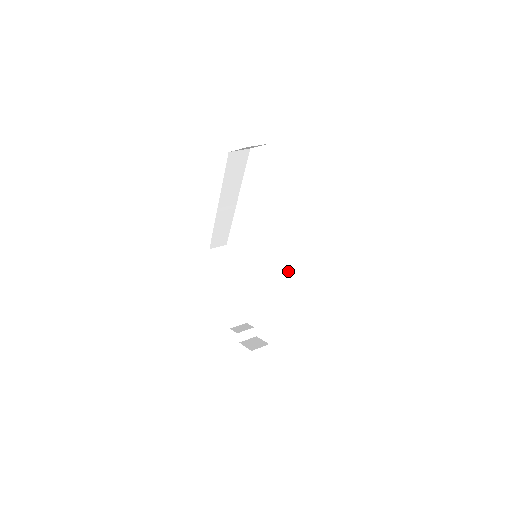
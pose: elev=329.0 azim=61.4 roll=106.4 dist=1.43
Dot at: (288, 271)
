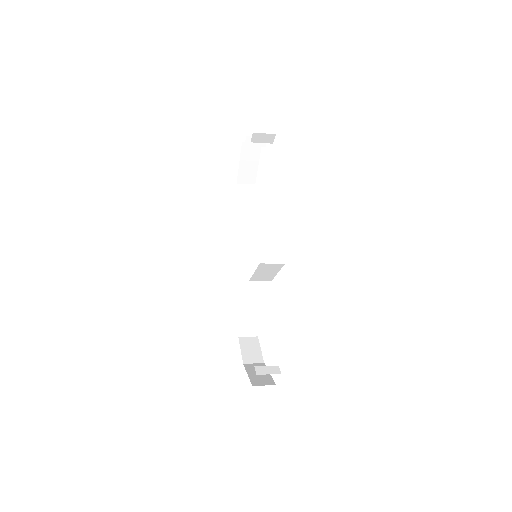
Dot at: occluded
